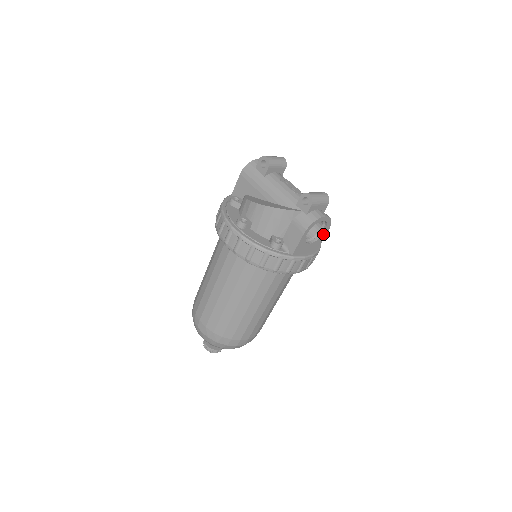
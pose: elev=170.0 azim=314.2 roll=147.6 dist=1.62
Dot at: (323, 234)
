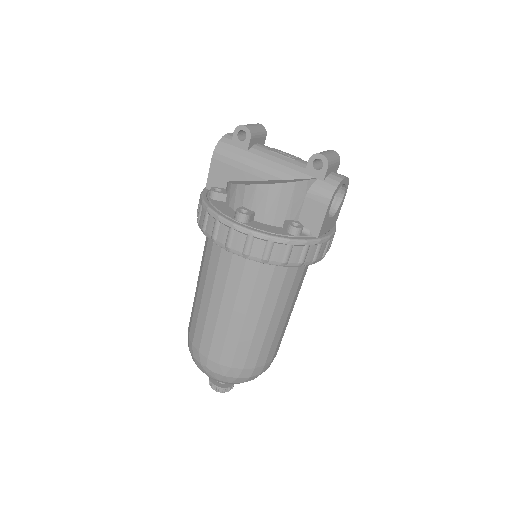
Dot at: (341, 202)
